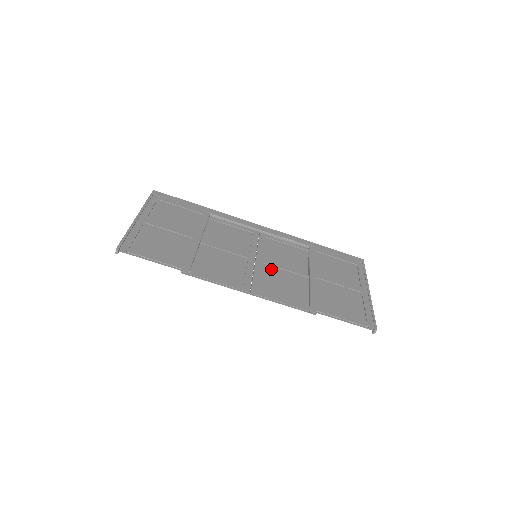
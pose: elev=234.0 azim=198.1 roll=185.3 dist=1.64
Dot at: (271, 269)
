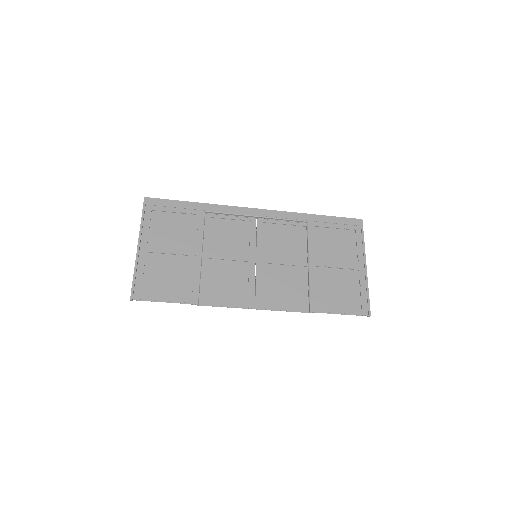
Dot at: (271, 268)
